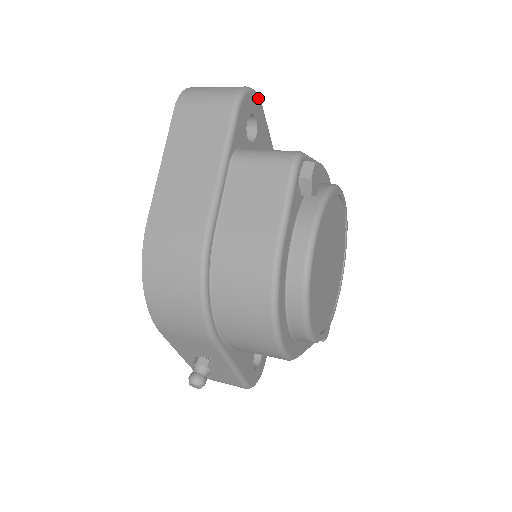
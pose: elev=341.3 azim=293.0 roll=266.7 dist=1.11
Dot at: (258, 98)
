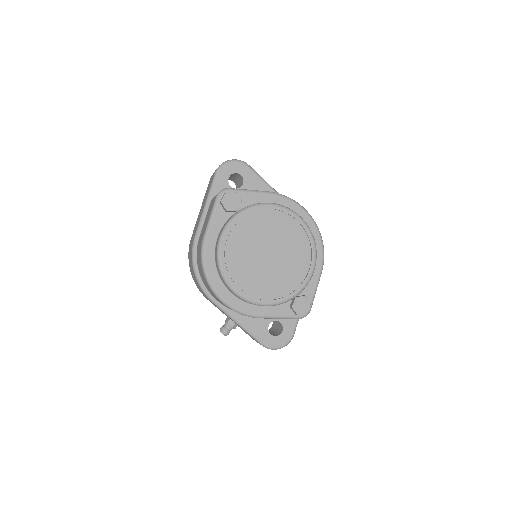
Dot at: (242, 163)
